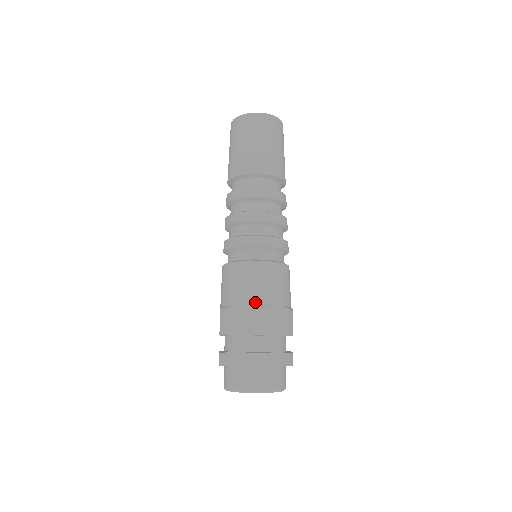
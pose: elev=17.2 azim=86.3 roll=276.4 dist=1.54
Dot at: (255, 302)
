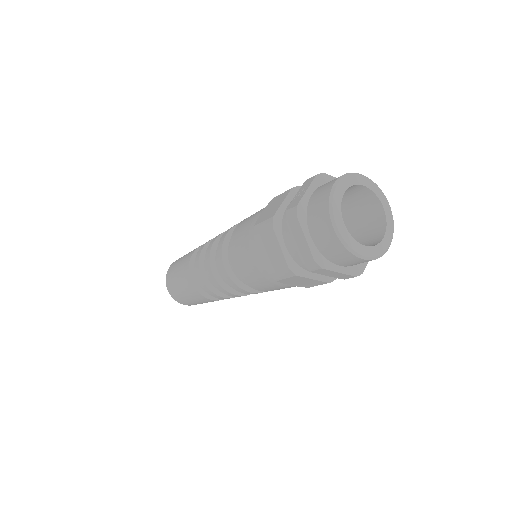
Dot at: occluded
